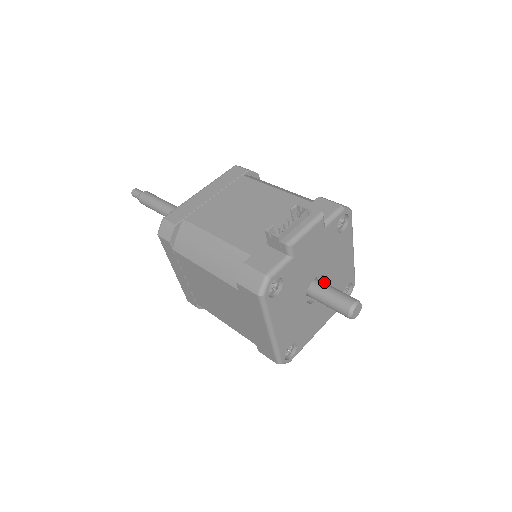
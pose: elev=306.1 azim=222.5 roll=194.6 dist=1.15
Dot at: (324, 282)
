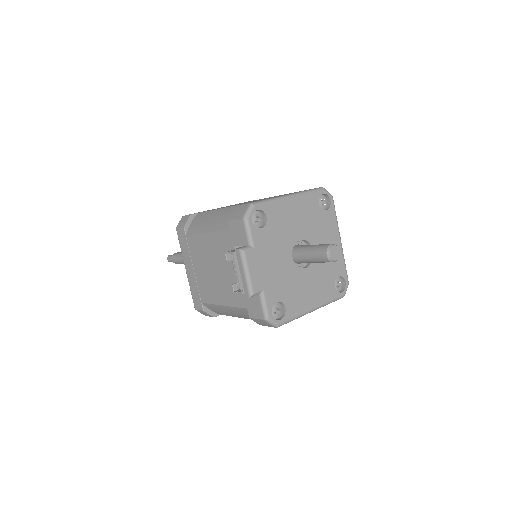
Dot at: (302, 240)
